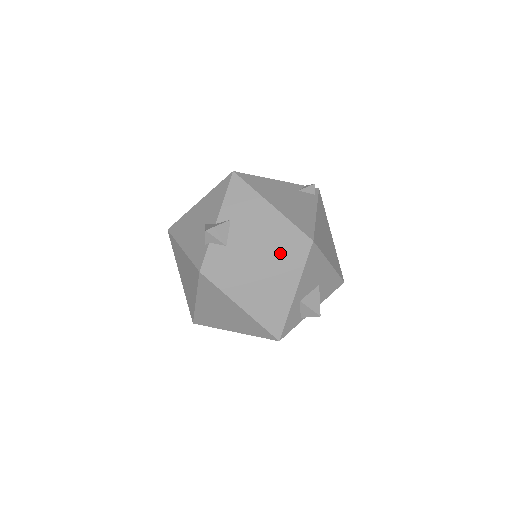
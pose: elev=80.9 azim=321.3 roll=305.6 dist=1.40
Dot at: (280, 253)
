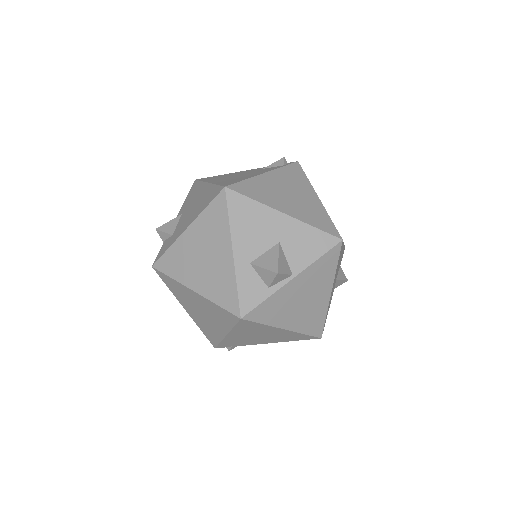
Dot at: (203, 215)
